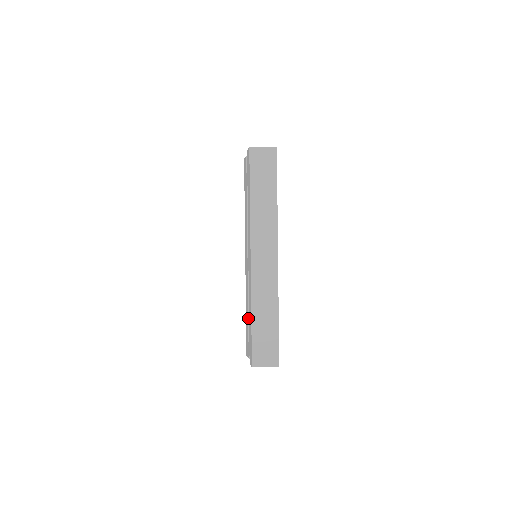
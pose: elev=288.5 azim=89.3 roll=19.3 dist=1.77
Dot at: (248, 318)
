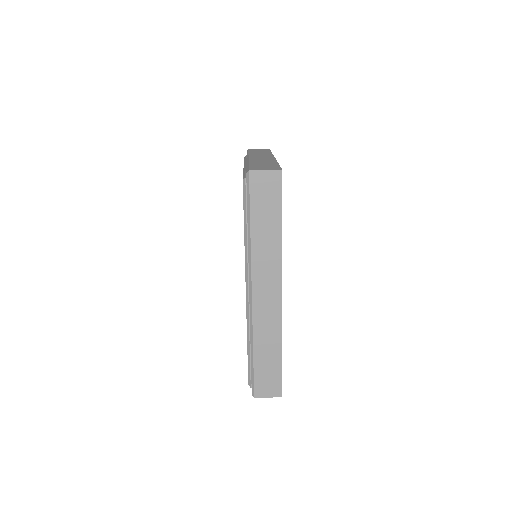
Dot at: (250, 351)
